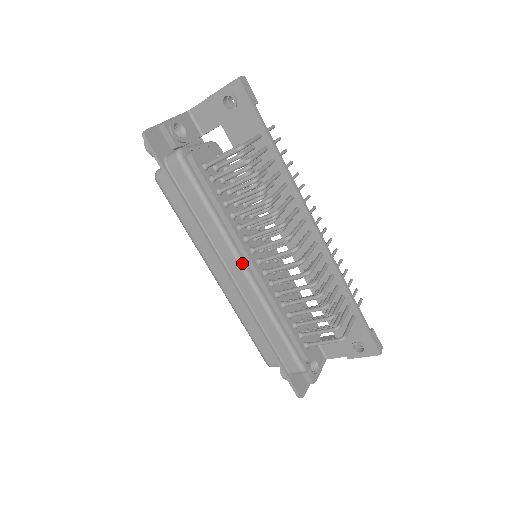
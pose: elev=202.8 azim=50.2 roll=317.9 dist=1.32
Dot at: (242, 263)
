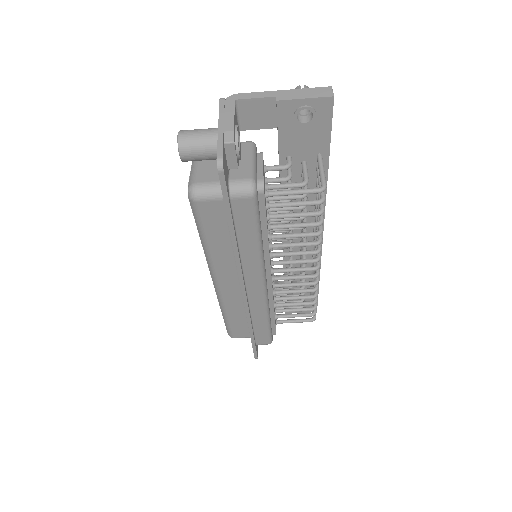
Dot at: (265, 281)
